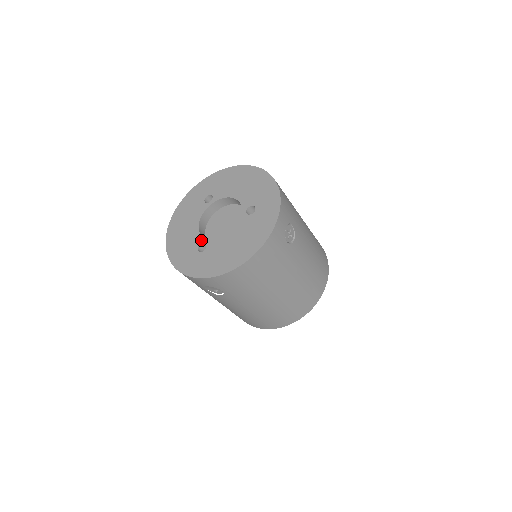
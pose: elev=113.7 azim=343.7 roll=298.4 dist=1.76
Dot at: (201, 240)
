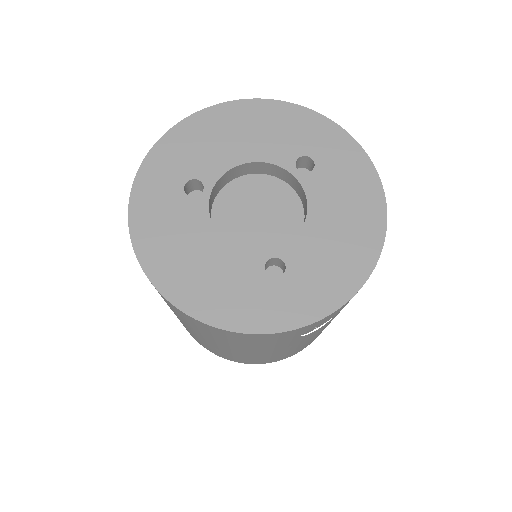
Dot at: (259, 257)
